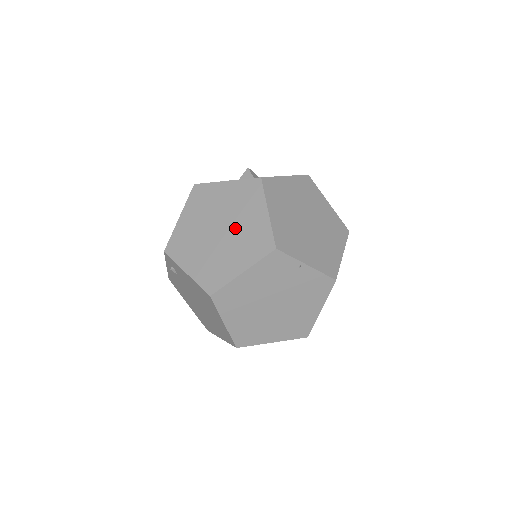
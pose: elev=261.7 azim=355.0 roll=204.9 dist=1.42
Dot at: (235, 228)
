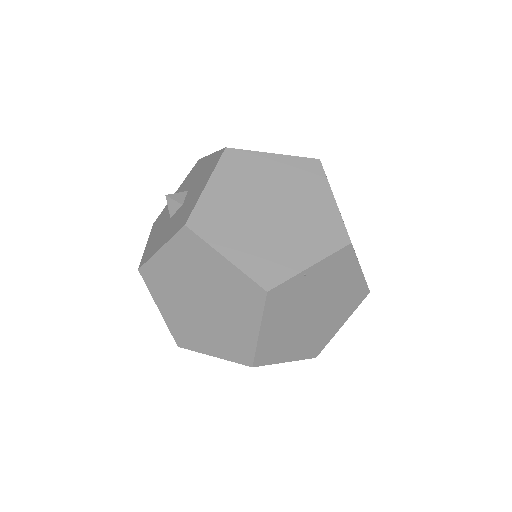
Dot at: (212, 293)
